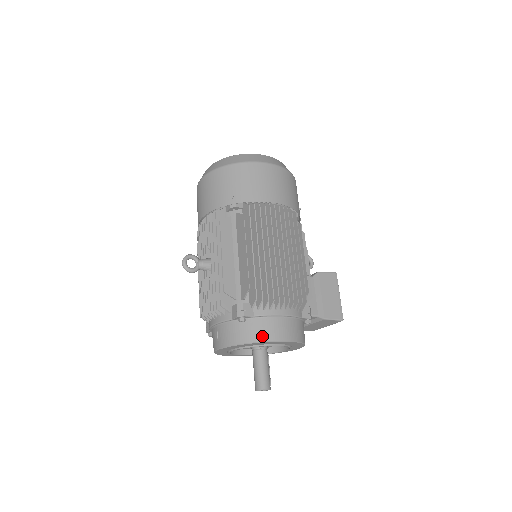
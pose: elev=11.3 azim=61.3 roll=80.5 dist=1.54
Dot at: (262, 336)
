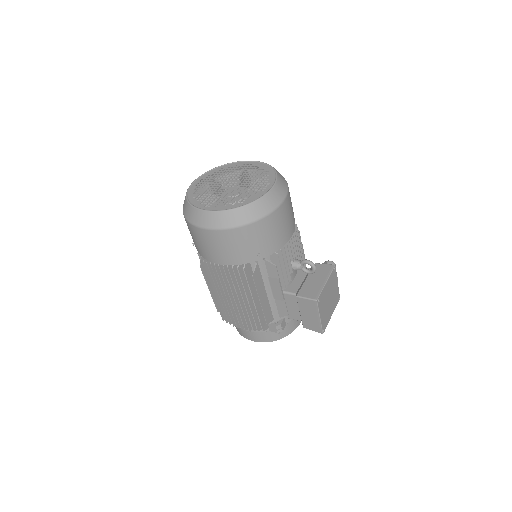
Dot at: (240, 332)
